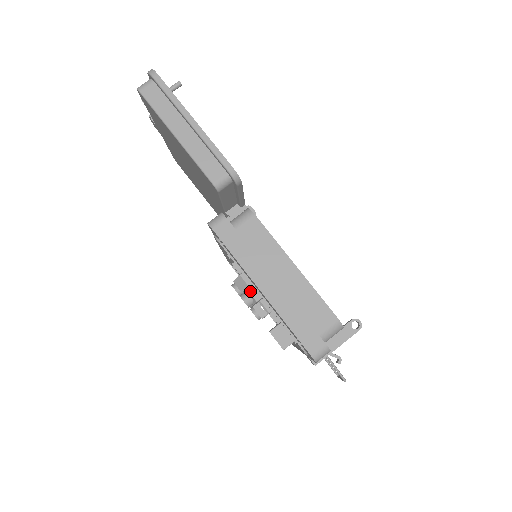
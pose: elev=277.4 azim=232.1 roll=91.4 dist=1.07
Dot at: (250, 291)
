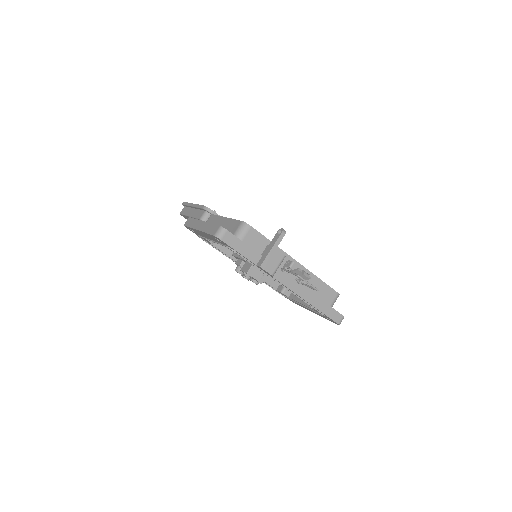
Dot at: (237, 263)
